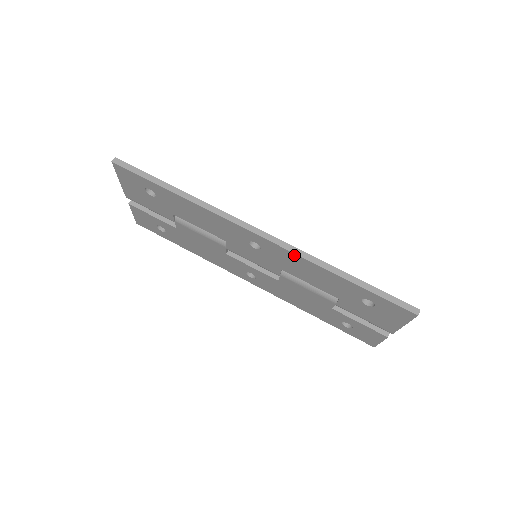
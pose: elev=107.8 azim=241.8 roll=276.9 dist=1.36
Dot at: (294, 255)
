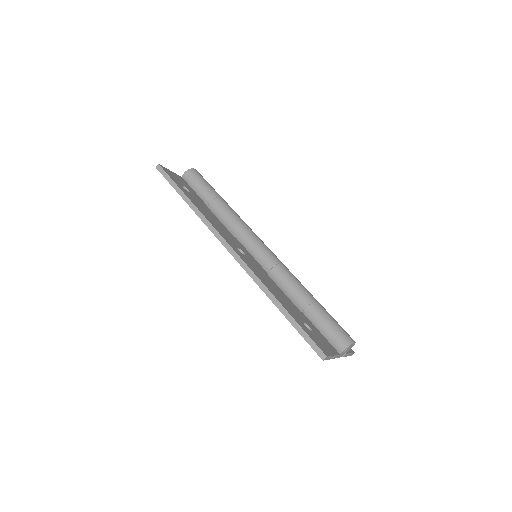
Dot at: (251, 276)
